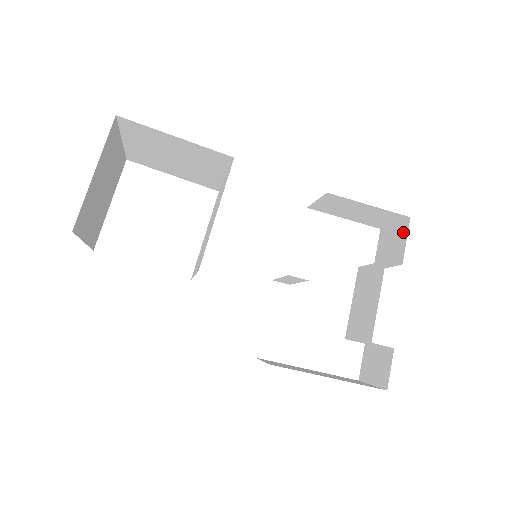
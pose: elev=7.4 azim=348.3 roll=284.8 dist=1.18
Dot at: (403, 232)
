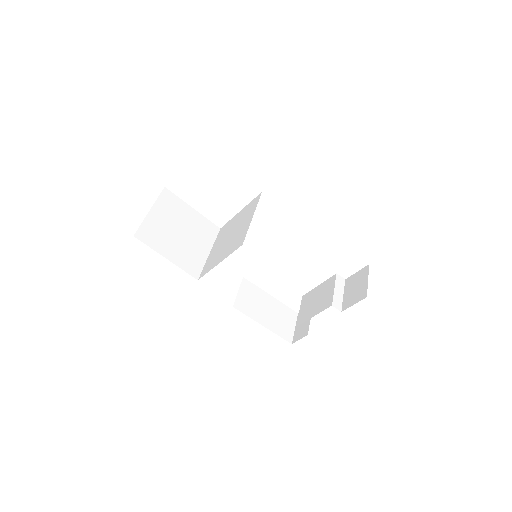
Dot at: (359, 296)
